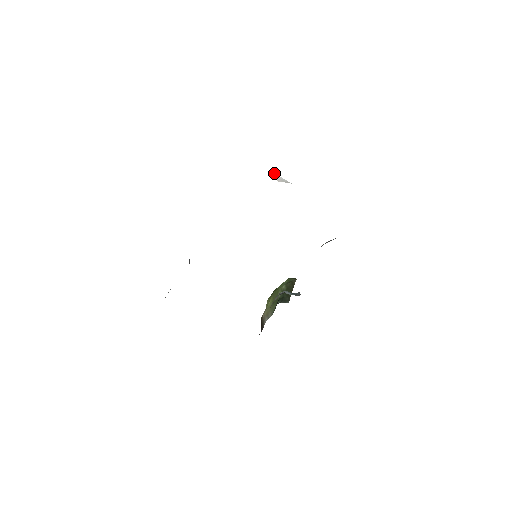
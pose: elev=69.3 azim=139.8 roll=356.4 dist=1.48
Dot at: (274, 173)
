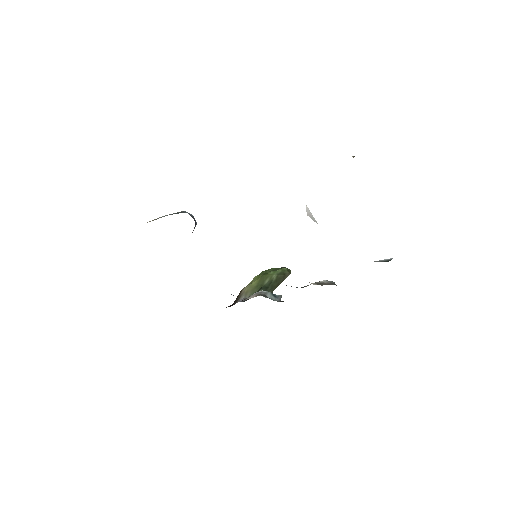
Dot at: occluded
